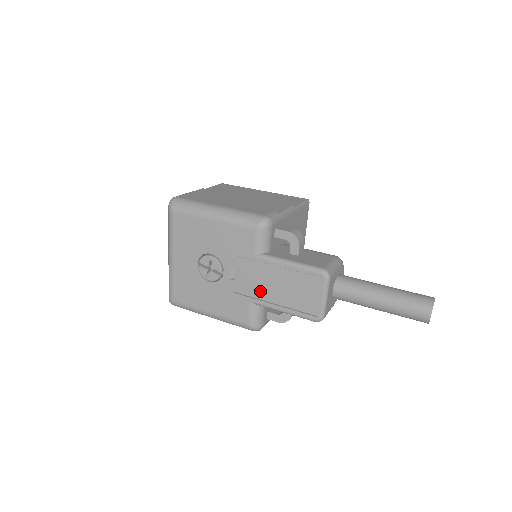
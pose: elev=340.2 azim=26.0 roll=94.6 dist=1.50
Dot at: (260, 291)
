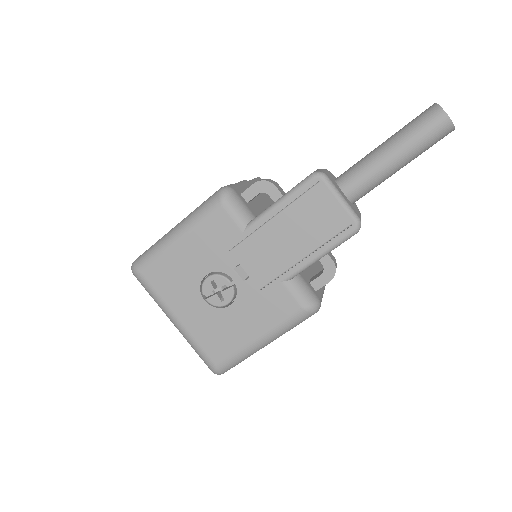
Dot at: (280, 260)
